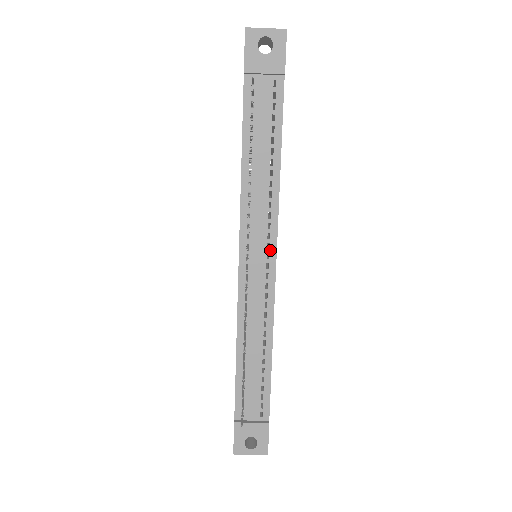
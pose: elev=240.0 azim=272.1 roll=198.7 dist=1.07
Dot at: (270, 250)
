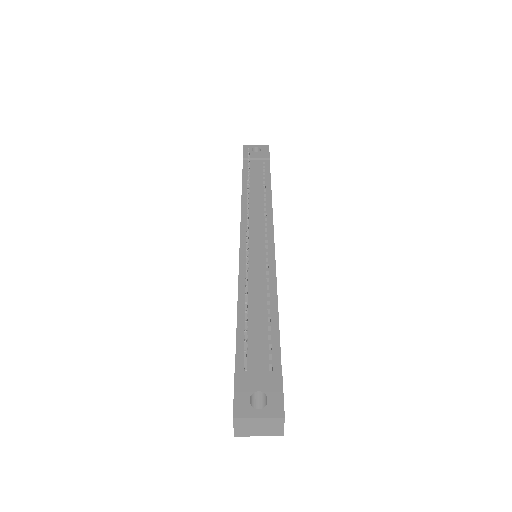
Dot at: (268, 232)
